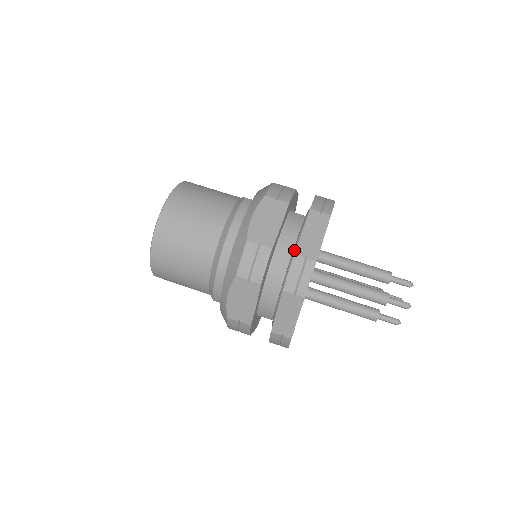
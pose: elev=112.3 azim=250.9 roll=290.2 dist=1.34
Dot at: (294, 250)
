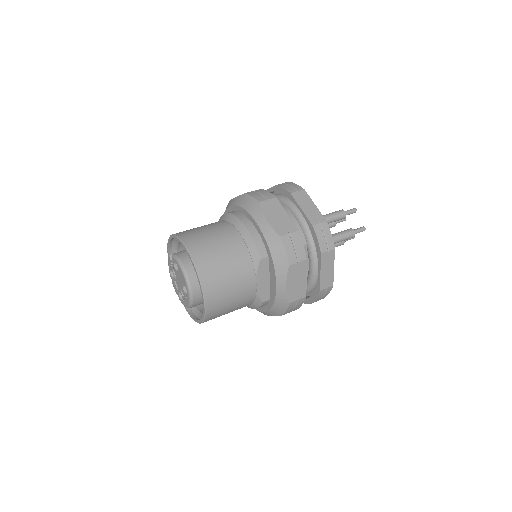
Dot at: occluded
